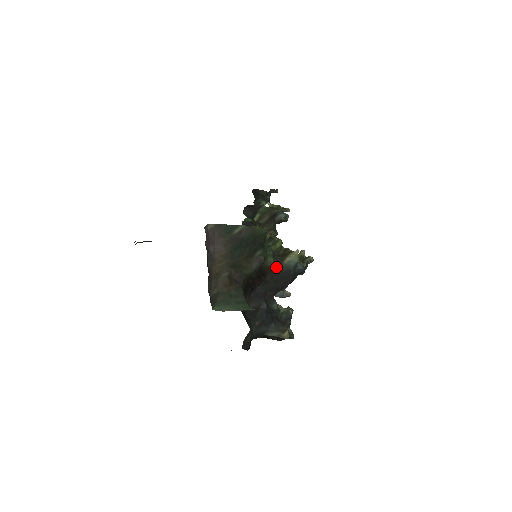
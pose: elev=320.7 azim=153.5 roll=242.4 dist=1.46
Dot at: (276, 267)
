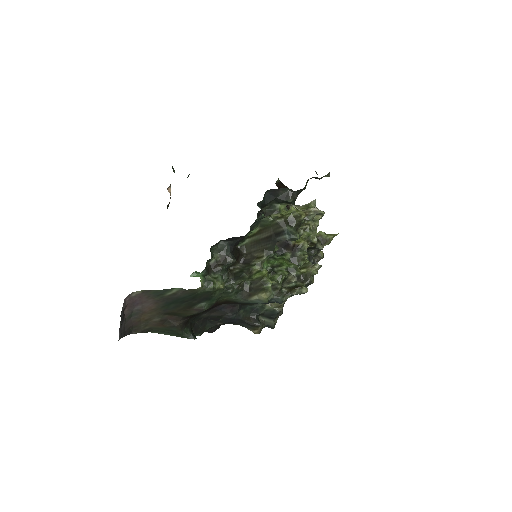
Dot at: (239, 301)
